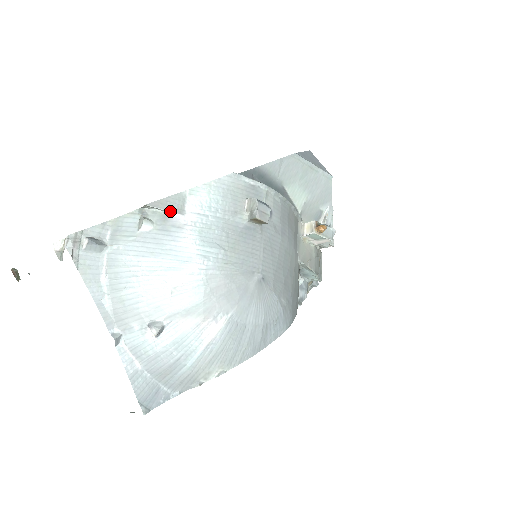
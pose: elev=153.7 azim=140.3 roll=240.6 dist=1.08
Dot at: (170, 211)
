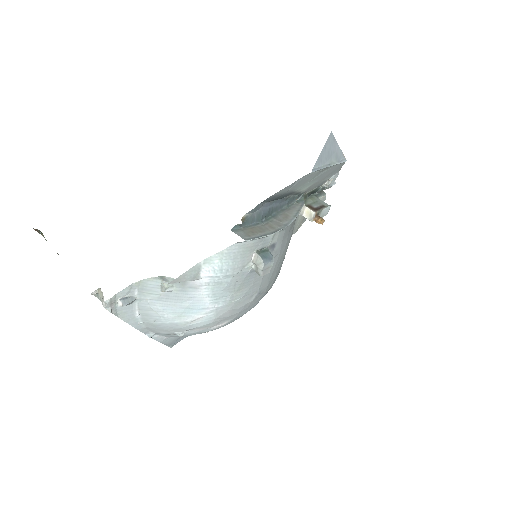
Dot at: (187, 280)
